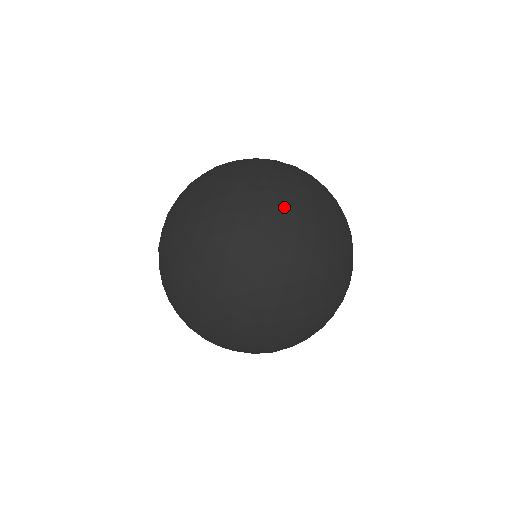
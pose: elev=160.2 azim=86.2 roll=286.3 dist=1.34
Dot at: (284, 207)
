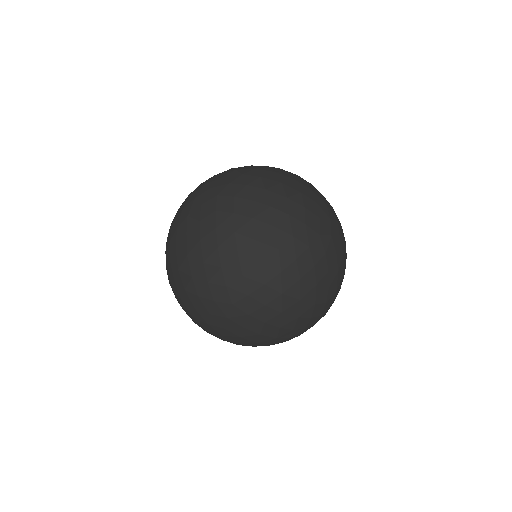
Dot at: occluded
